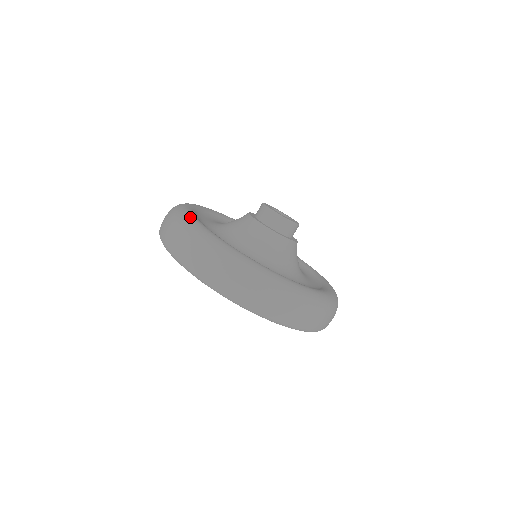
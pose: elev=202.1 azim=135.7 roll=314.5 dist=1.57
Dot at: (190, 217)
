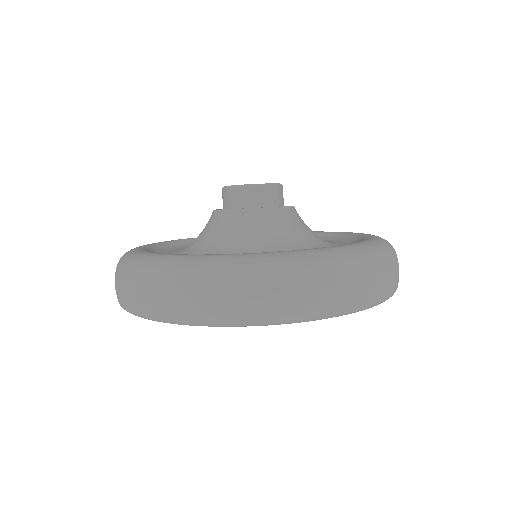
Dot at: occluded
